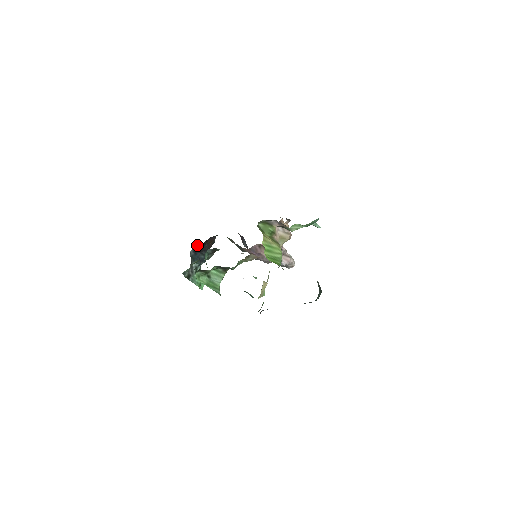
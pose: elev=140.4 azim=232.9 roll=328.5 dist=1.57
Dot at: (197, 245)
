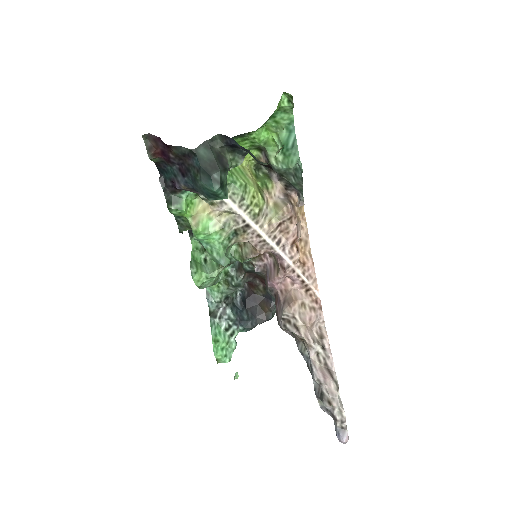
Dot at: (246, 289)
